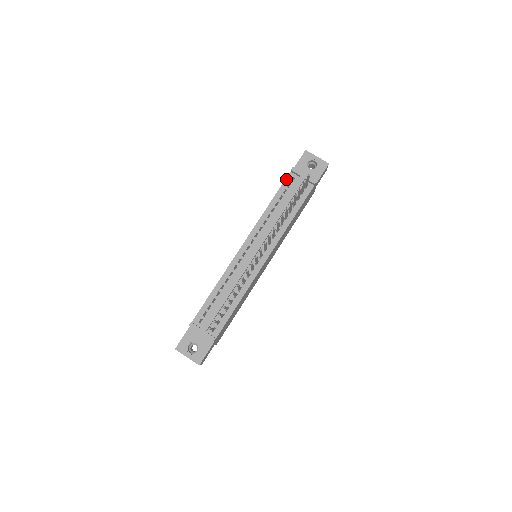
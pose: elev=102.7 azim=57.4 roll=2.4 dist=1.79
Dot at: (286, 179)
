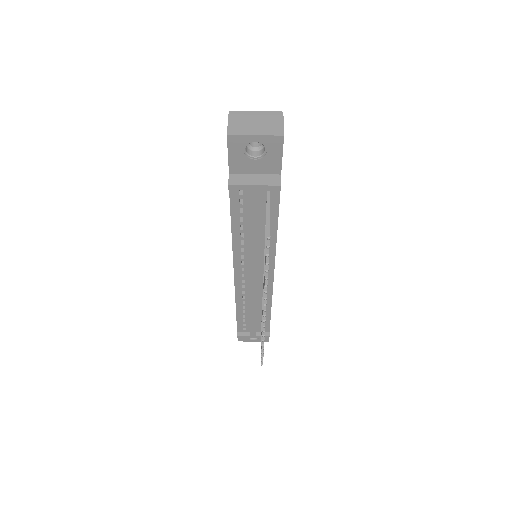
Dot at: (230, 197)
